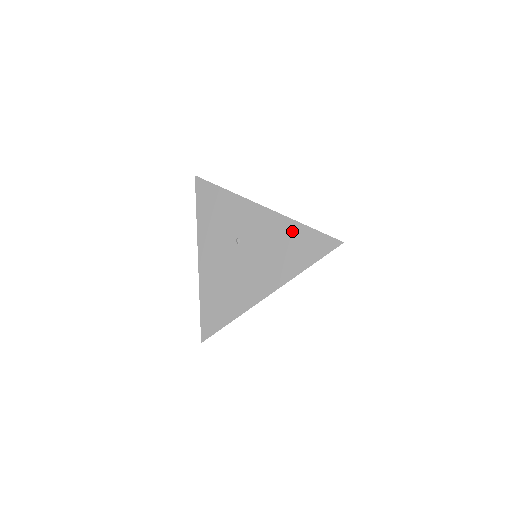
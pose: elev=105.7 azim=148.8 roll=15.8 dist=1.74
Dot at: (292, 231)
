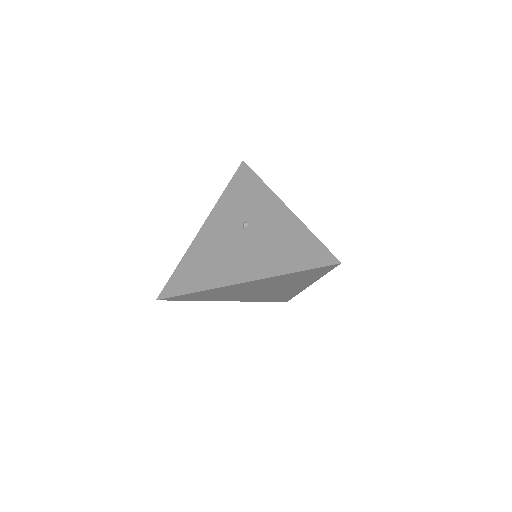
Dot at: (298, 235)
